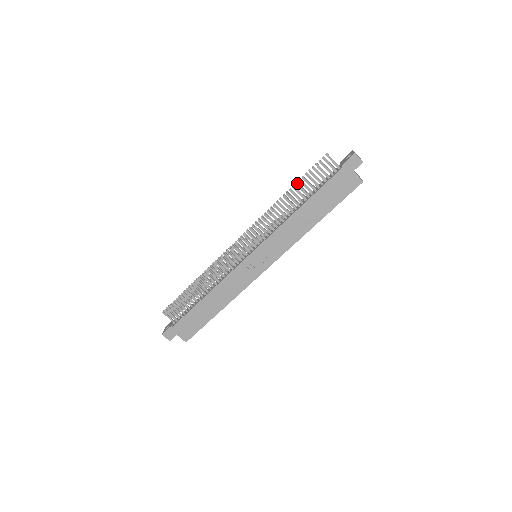
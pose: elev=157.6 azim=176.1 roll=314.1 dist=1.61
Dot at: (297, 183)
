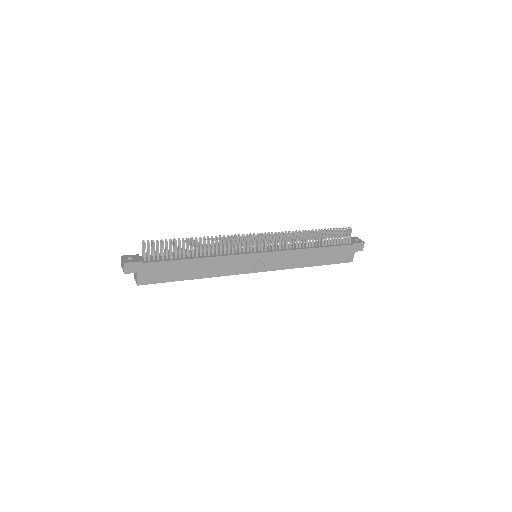
Dot at: occluded
